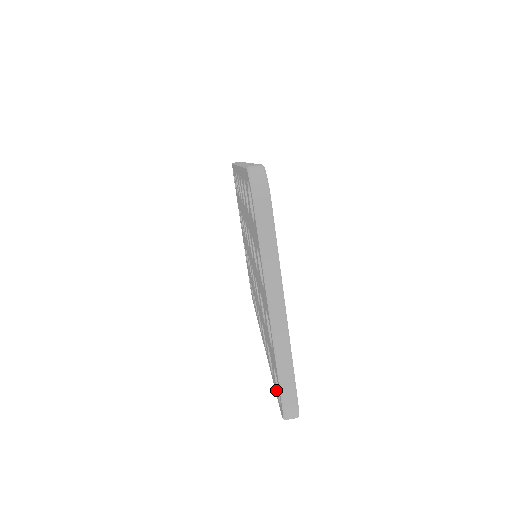
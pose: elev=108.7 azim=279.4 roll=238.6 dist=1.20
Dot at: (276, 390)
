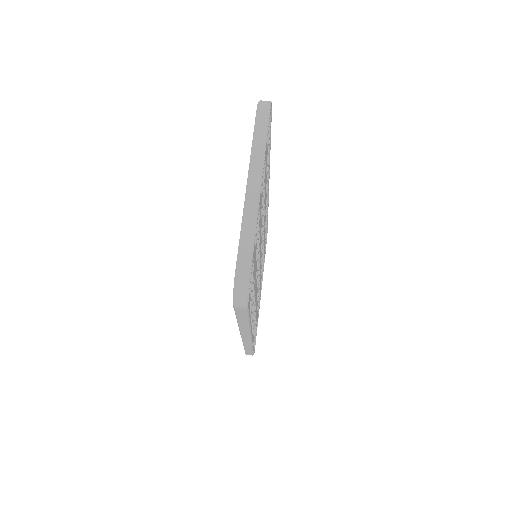
Dot at: occluded
